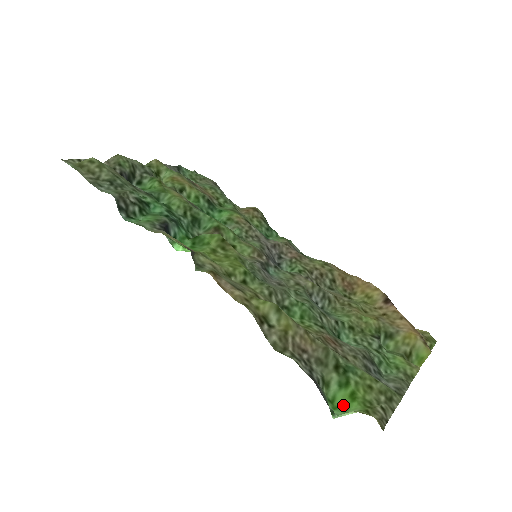
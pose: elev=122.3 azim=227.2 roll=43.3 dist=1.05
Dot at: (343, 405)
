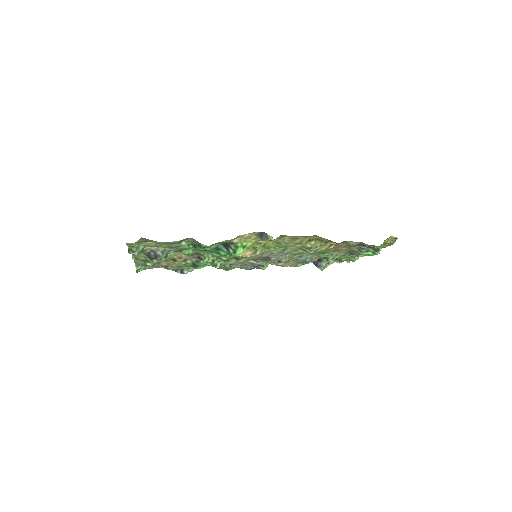
Dot at: occluded
